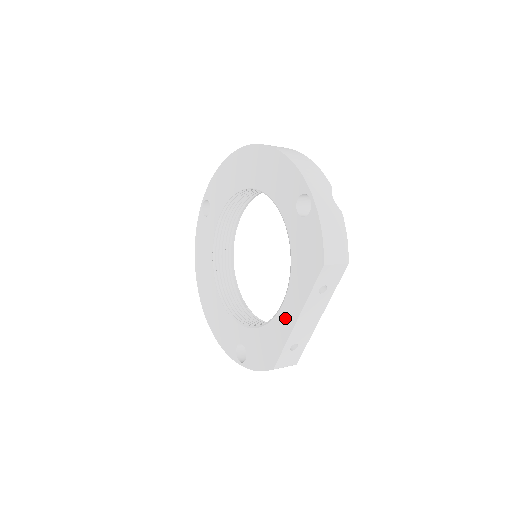
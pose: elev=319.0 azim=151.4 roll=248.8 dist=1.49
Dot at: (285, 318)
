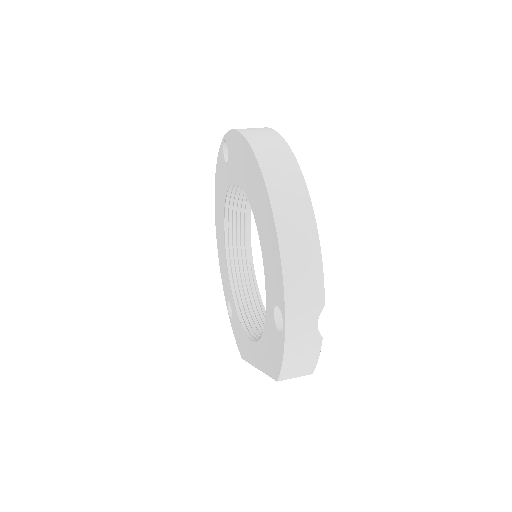
Dot at: (252, 352)
